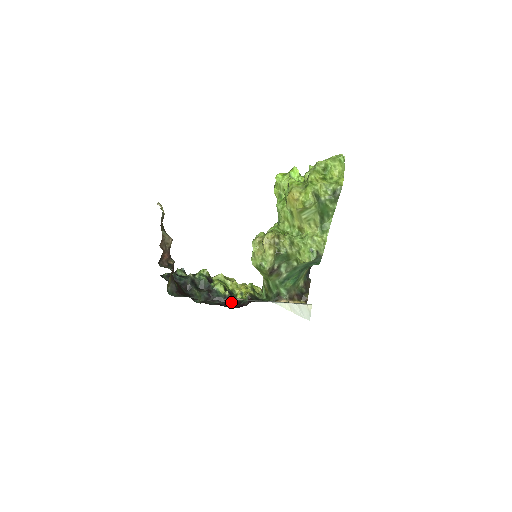
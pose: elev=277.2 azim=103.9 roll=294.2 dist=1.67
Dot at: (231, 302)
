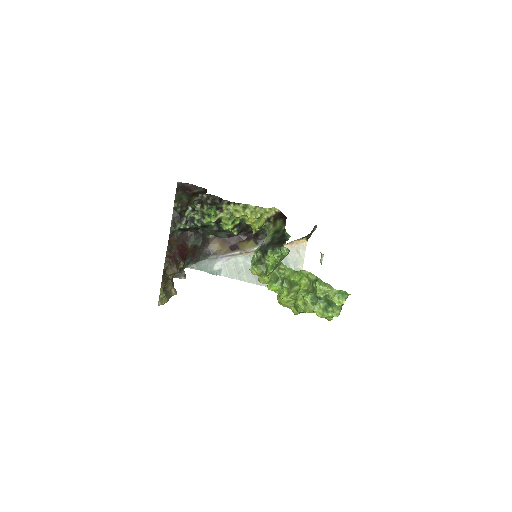
Dot at: (240, 232)
